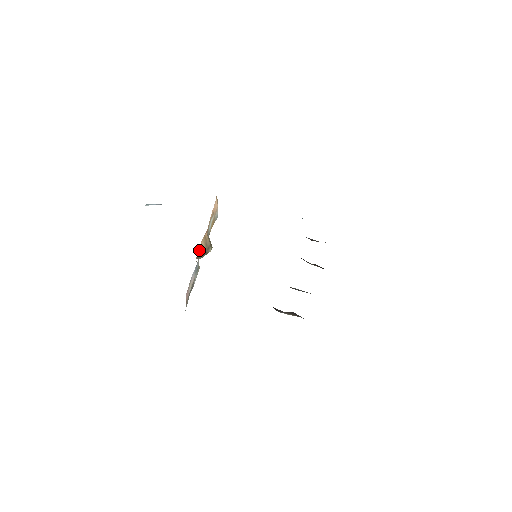
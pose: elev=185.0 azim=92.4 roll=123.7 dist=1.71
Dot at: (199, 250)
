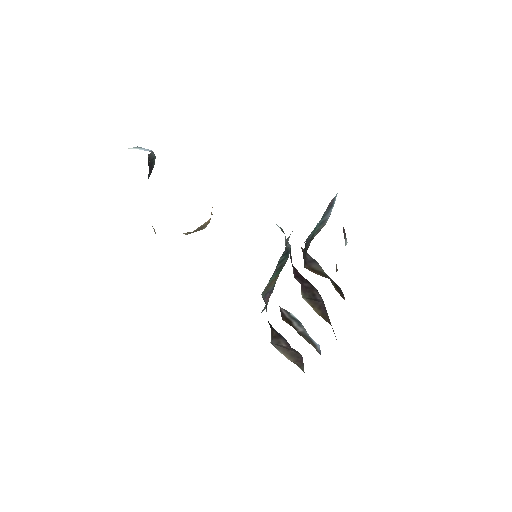
Dot at: (206, 222)
